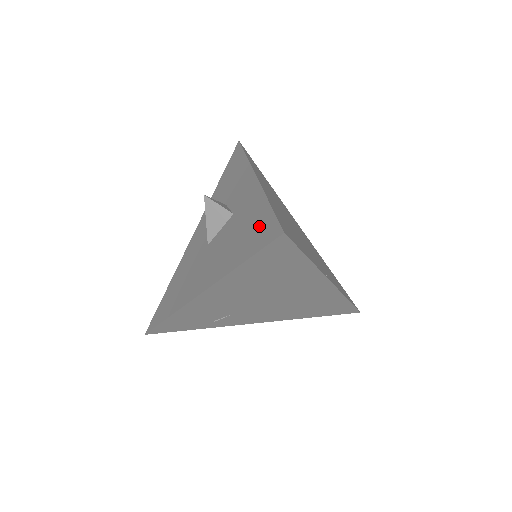
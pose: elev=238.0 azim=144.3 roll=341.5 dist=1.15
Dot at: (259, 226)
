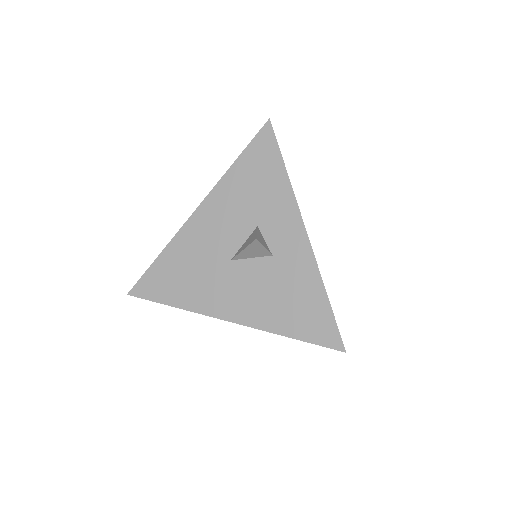
Dot at: (315, 315)
